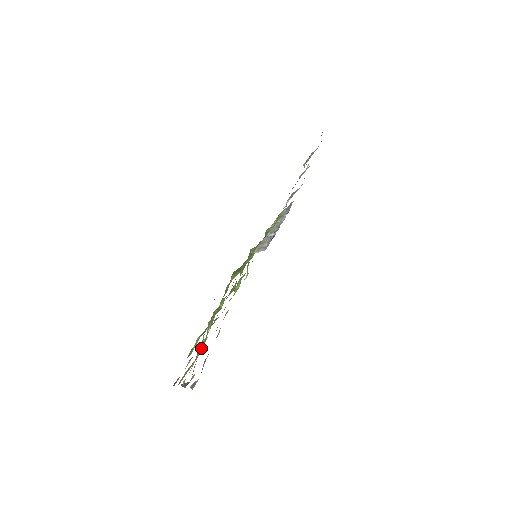
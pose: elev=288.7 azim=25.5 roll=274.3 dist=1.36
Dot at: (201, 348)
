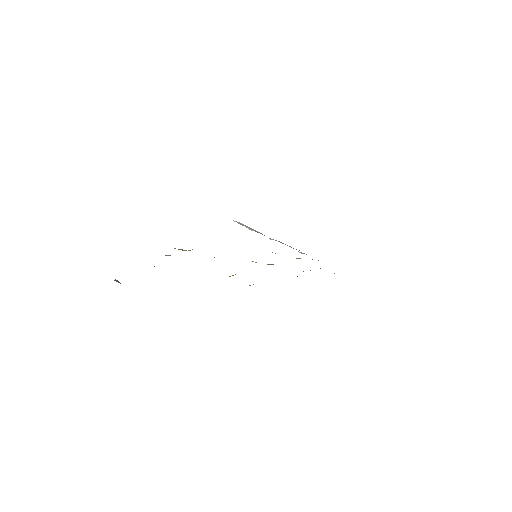
Dot at: occluded
